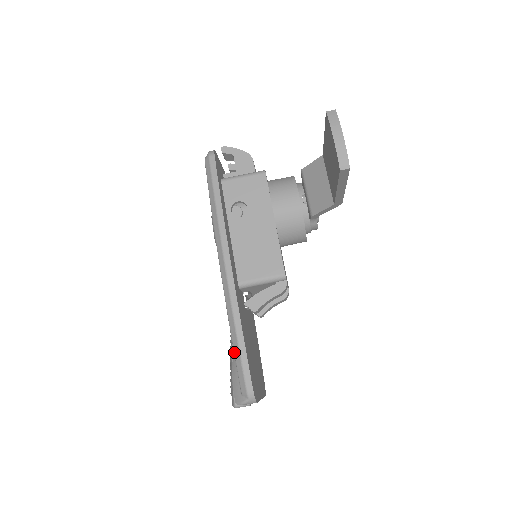
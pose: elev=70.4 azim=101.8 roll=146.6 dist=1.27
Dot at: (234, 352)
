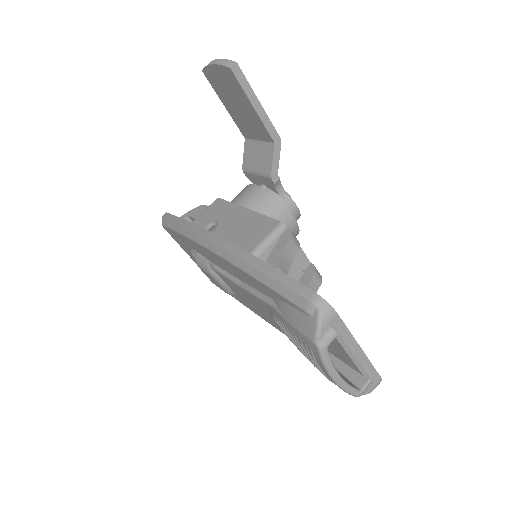
Dot at: (269, 287)
